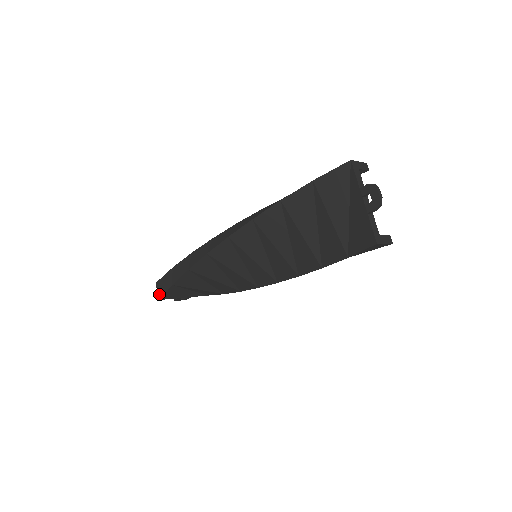
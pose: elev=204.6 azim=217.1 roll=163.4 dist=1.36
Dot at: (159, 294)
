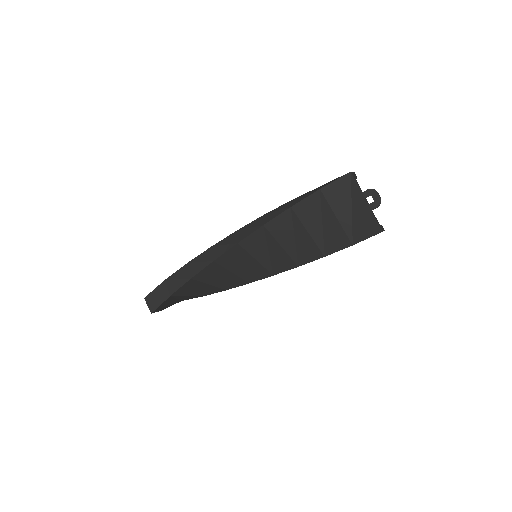
Dot at: (151, 308)
